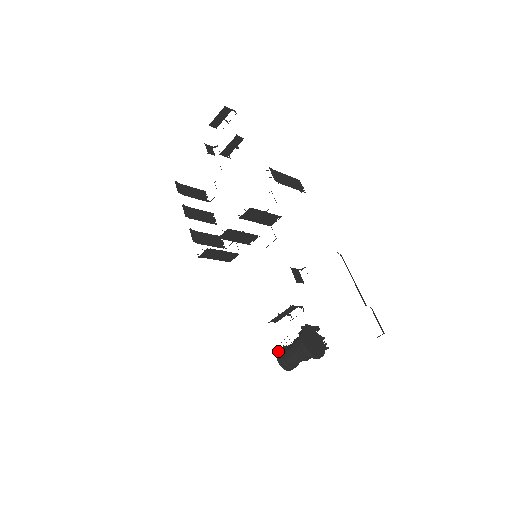
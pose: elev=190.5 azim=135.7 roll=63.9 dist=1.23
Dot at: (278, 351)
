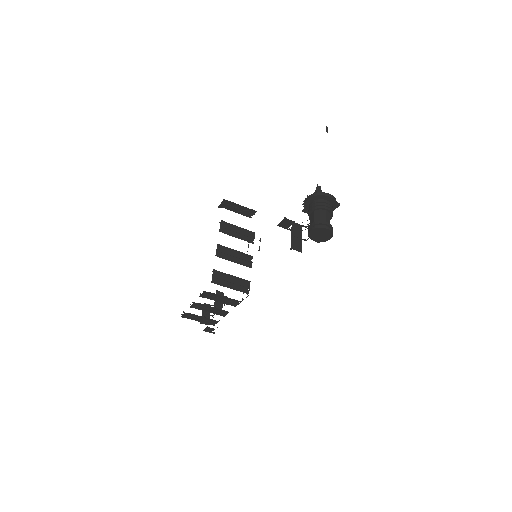
Dot at: occluded
